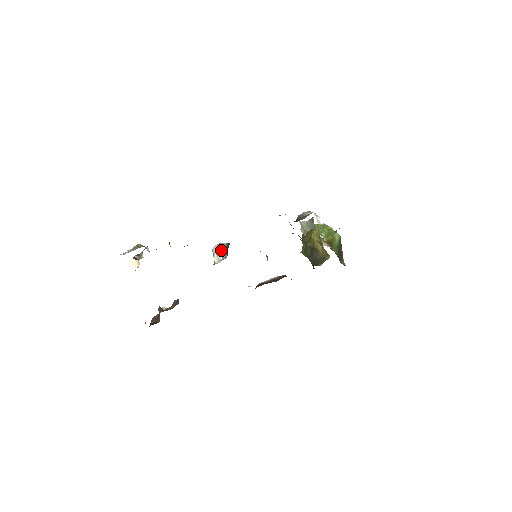
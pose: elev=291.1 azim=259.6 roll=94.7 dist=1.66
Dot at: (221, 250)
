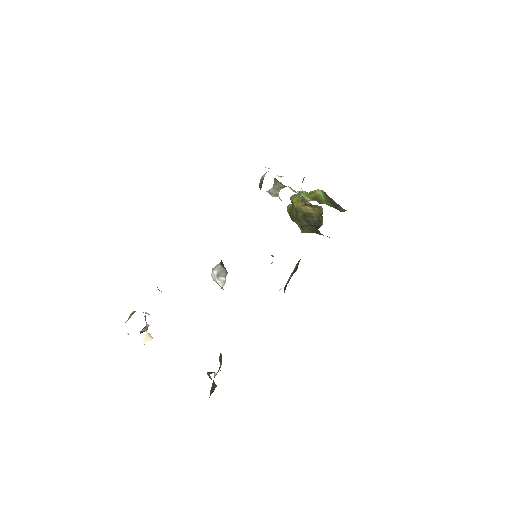
Dot at: (219, 272)
